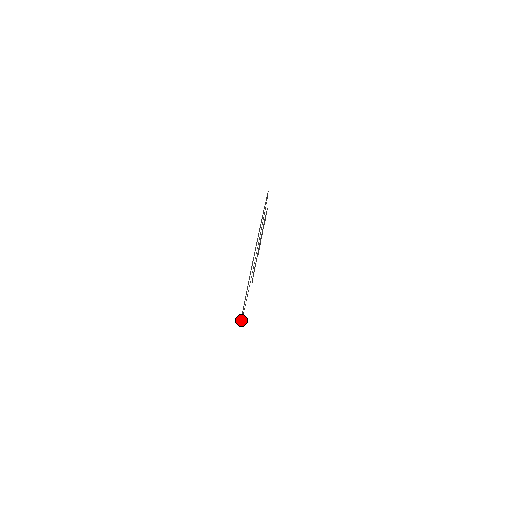
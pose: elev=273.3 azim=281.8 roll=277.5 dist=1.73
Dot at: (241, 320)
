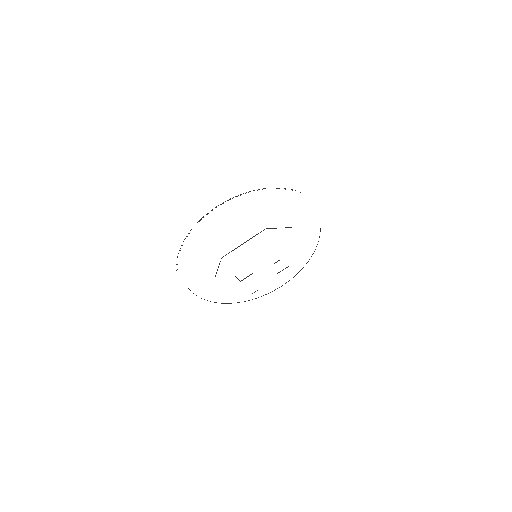
Dot at: occluded
